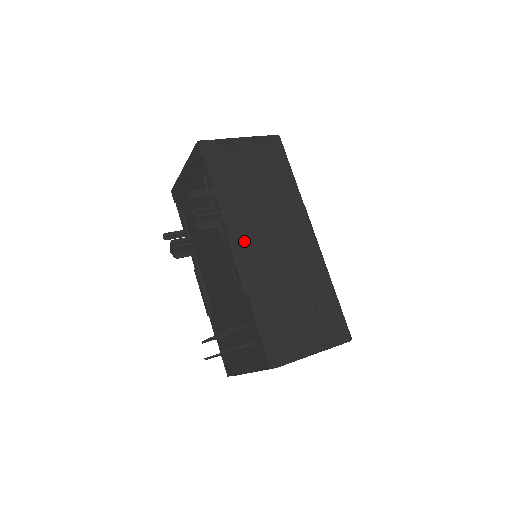
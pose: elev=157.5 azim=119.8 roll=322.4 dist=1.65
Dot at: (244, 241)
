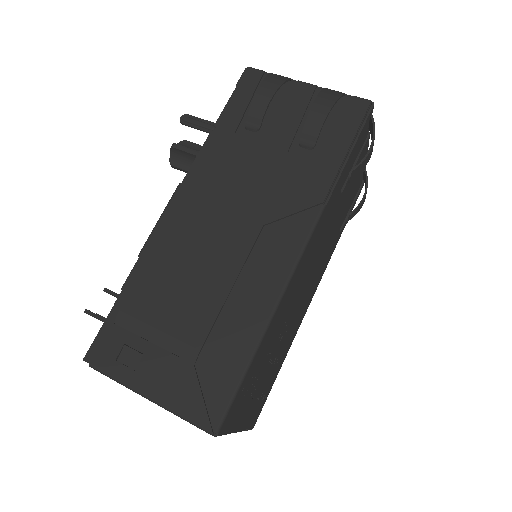
Dot at: (193, 199)
